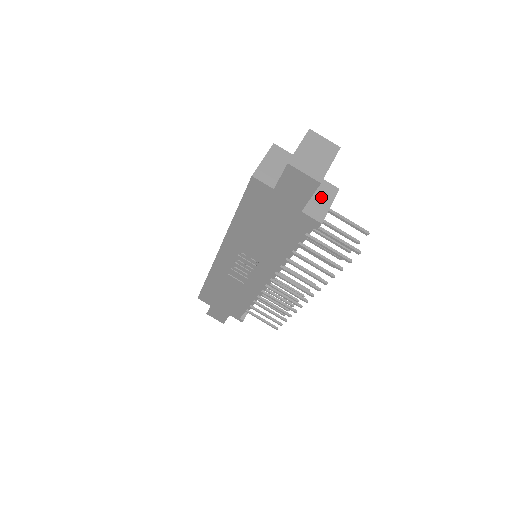
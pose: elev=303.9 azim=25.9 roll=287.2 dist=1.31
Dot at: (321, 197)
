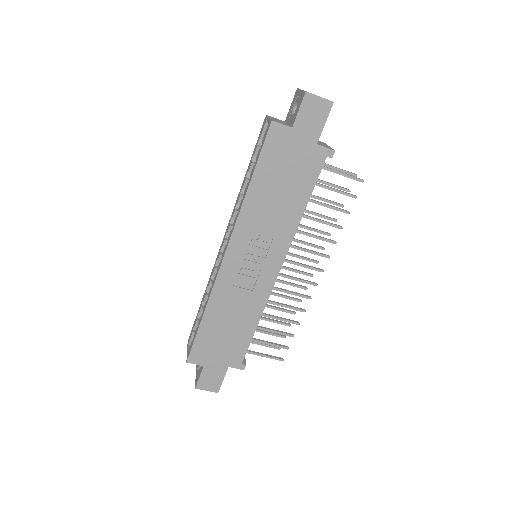
Dot at: occluded
